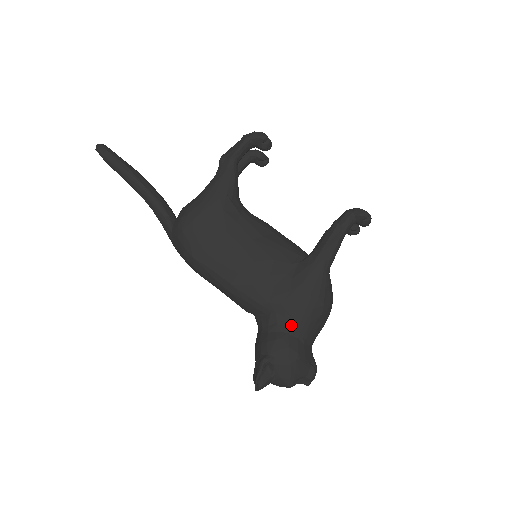
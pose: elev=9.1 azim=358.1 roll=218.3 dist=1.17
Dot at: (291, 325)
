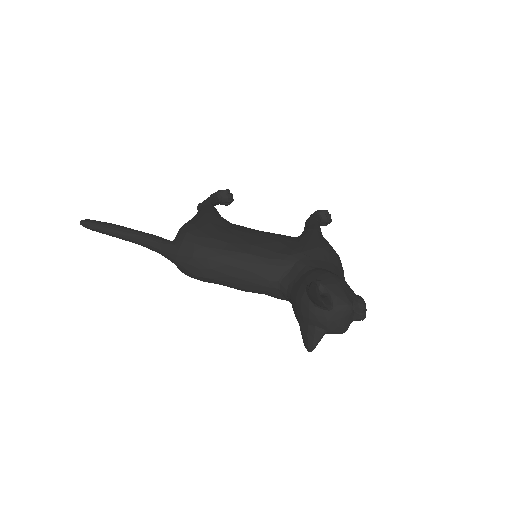
Dot at: (319, 263)
